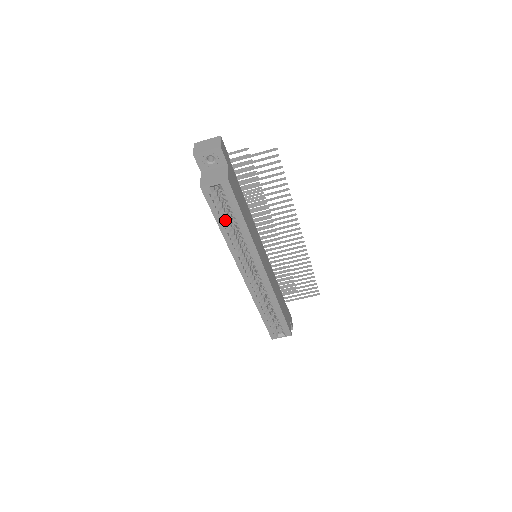
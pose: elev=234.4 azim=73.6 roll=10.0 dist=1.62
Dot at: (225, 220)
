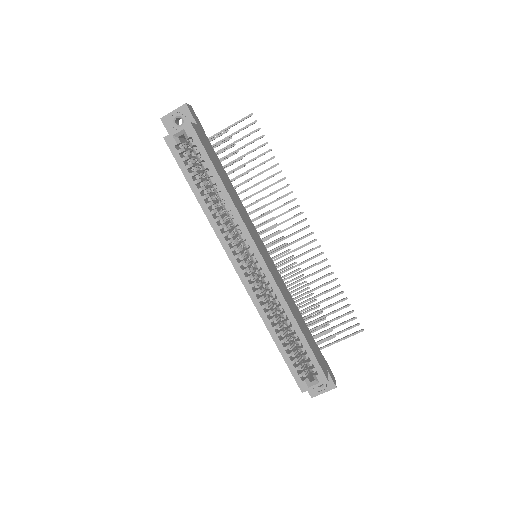
Dot at: (198, 181)
